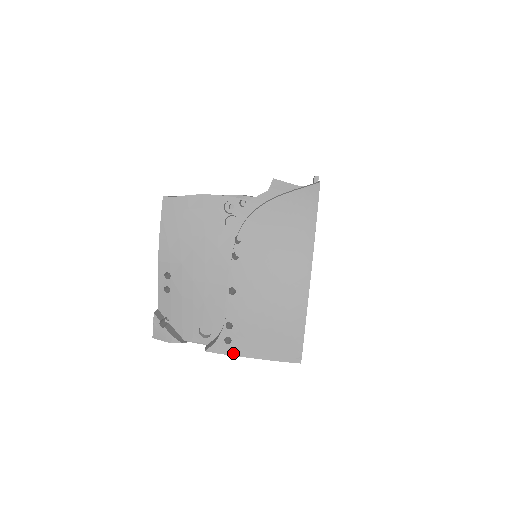
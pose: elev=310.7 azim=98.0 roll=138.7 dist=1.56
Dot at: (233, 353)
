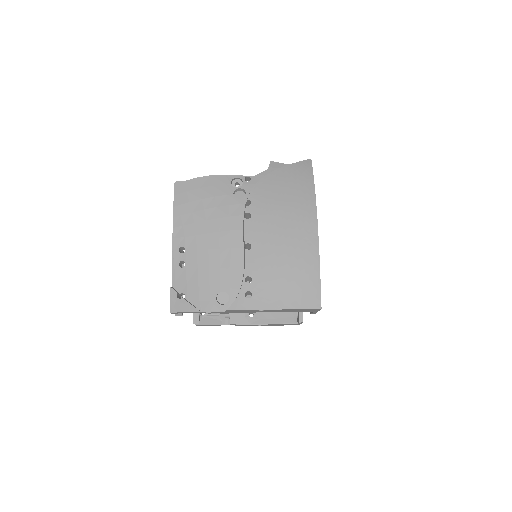
Dot at: (254, 307)
